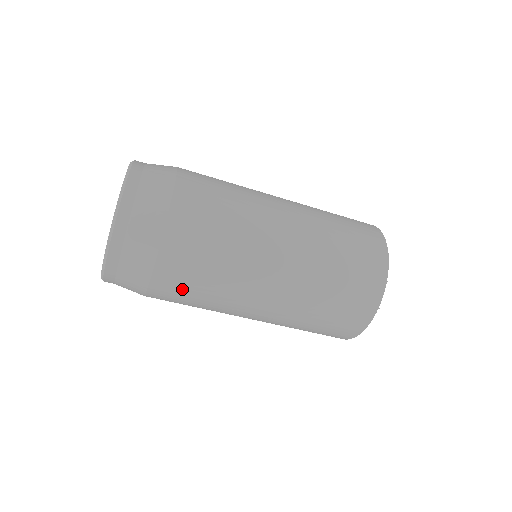
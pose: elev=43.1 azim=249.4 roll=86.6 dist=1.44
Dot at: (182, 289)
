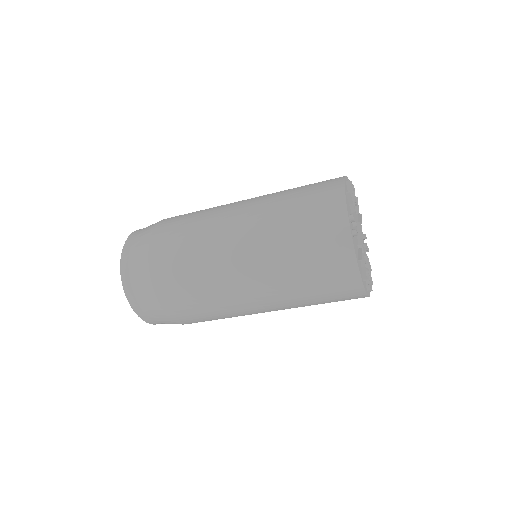
Dot at: (192, 313)
